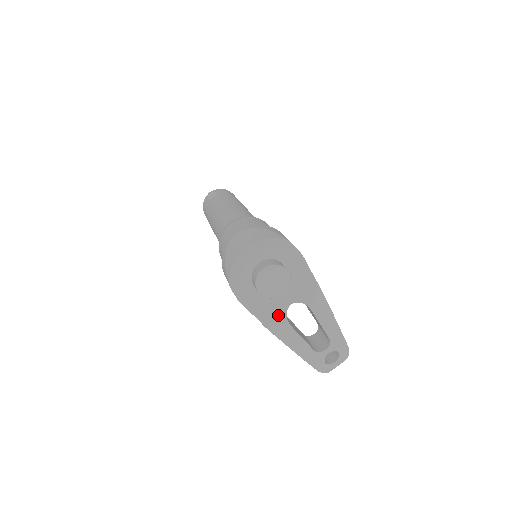
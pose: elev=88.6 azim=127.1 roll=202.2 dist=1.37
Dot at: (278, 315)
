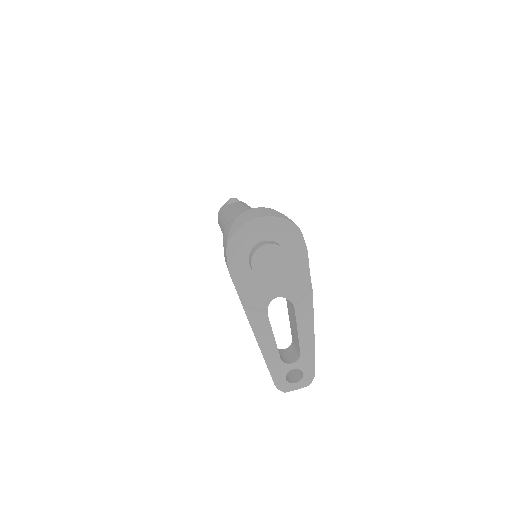
Dot at: (260, 302)
